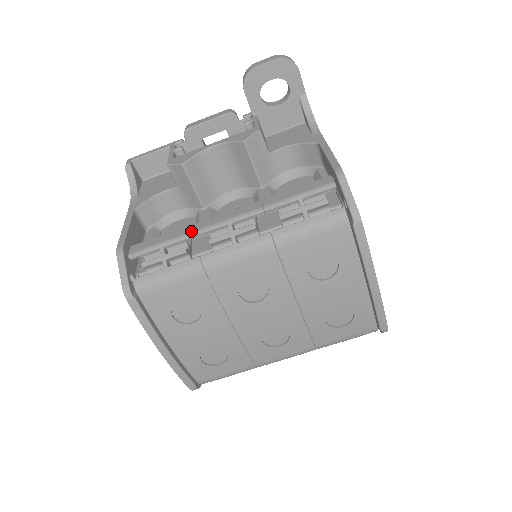
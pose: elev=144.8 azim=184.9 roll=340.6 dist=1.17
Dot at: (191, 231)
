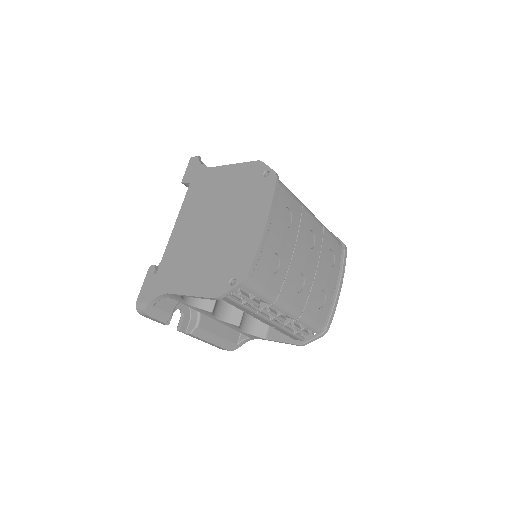
Dot at: occluded
